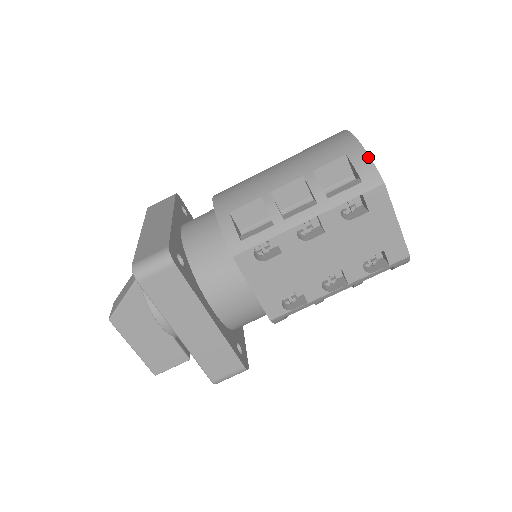
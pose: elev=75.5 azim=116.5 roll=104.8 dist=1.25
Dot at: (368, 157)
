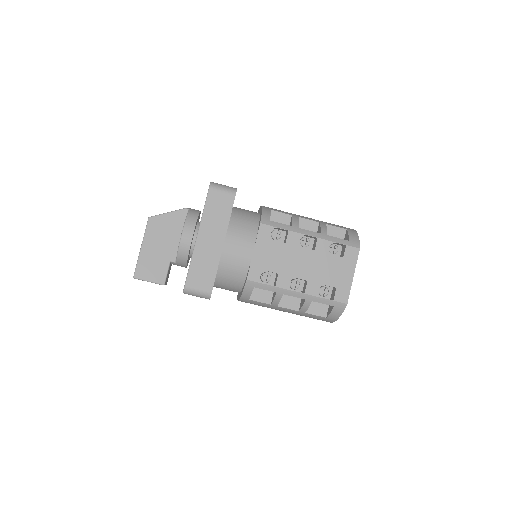
Dot at: occluded
